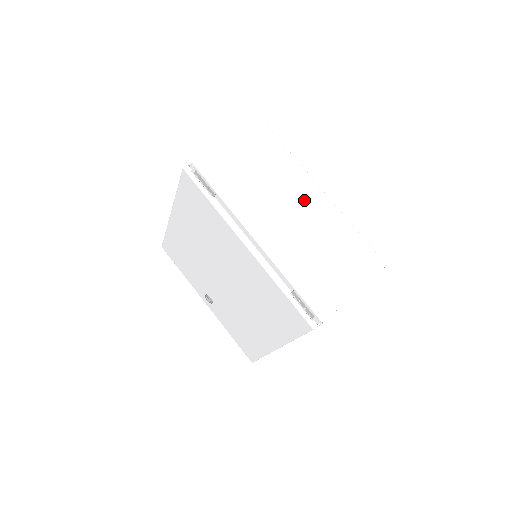
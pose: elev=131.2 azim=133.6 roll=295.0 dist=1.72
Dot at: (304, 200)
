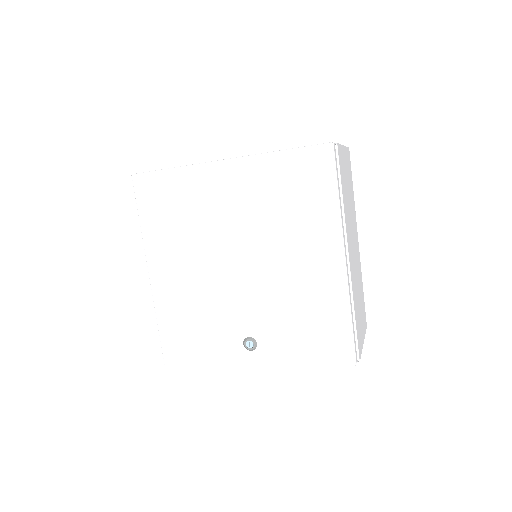
Dot at: occluded
